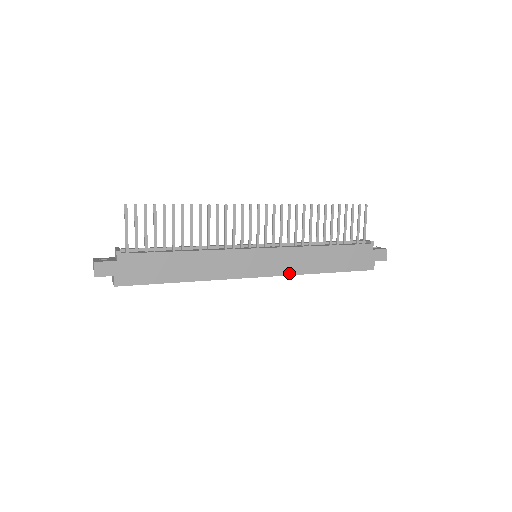
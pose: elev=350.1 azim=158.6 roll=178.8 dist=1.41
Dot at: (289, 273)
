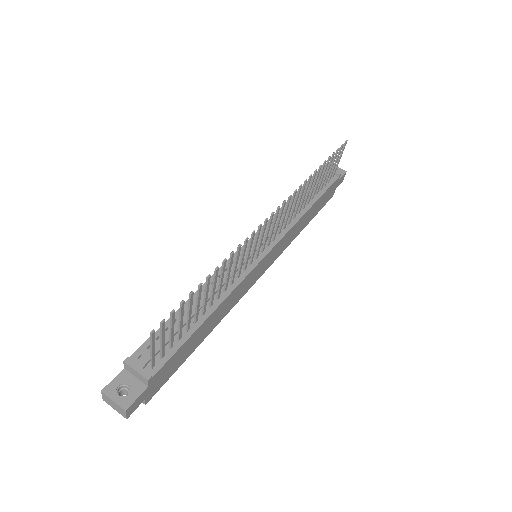
Dot at: (281, 252)
